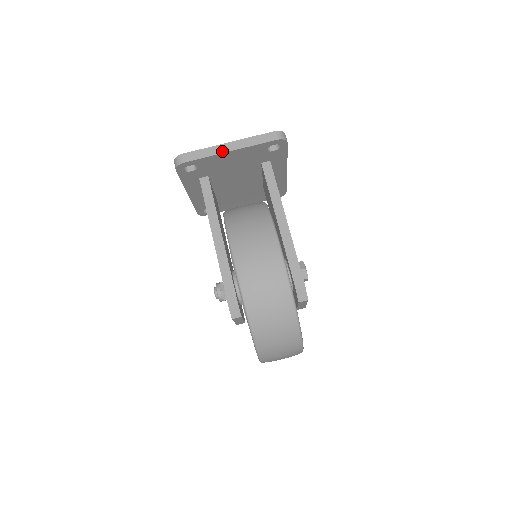
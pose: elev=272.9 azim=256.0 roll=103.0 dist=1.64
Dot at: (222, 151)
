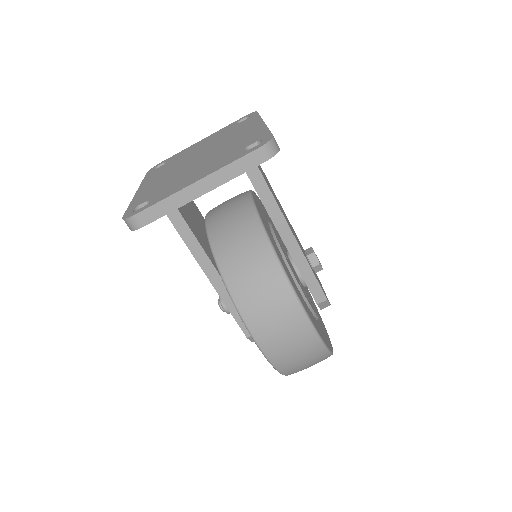
Dot at: (190, 198)
